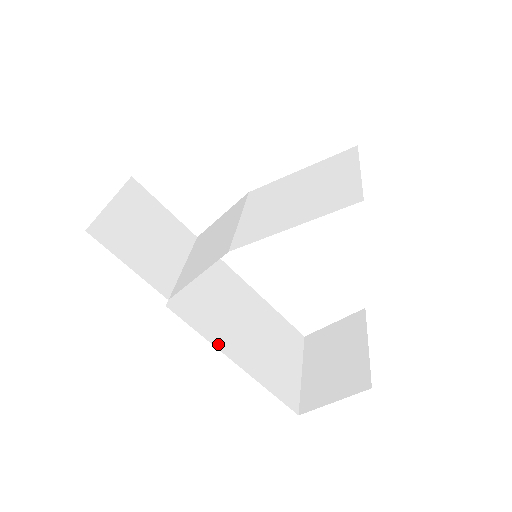
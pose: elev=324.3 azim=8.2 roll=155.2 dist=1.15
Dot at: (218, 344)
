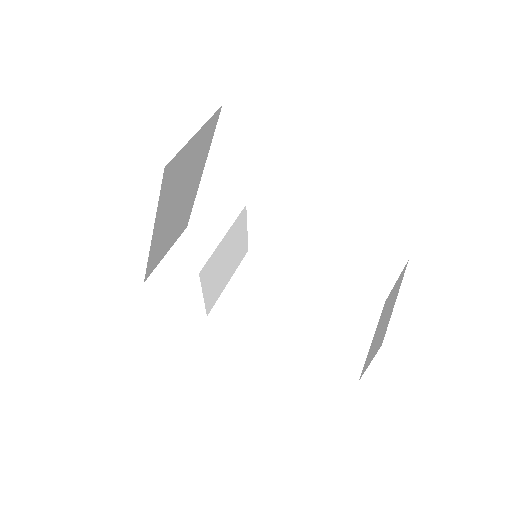
Dot at: (259, 334)
